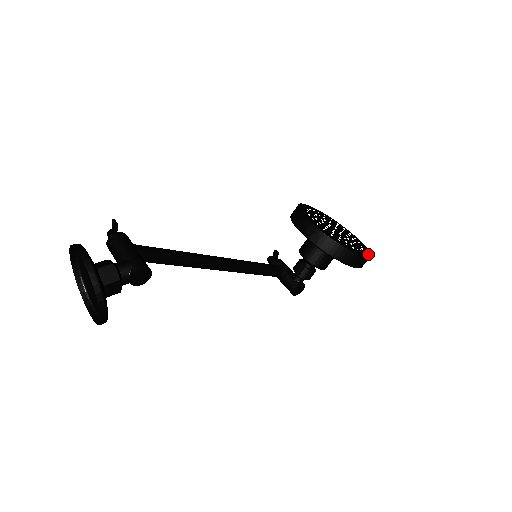
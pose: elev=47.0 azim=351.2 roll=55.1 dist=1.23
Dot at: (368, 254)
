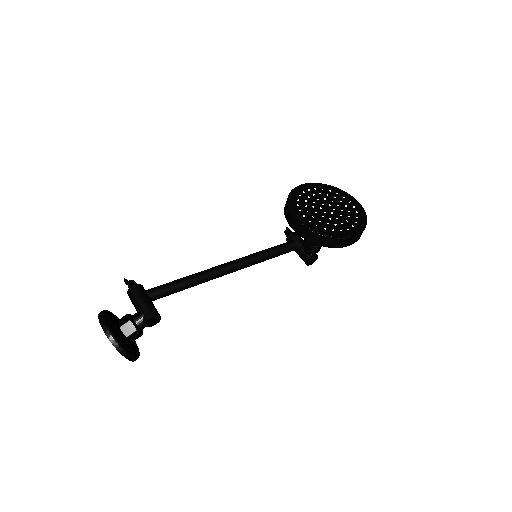
Dot at: (362, 227)
